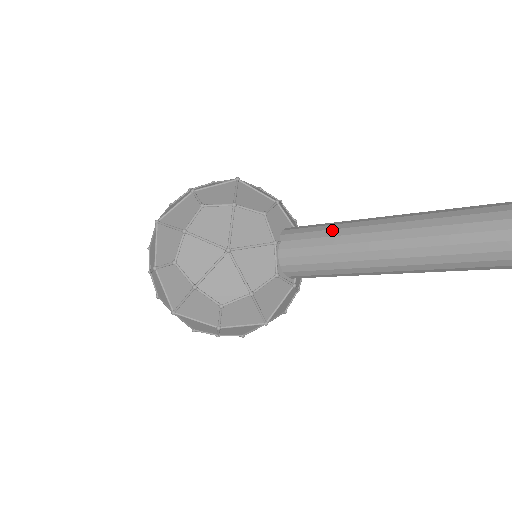
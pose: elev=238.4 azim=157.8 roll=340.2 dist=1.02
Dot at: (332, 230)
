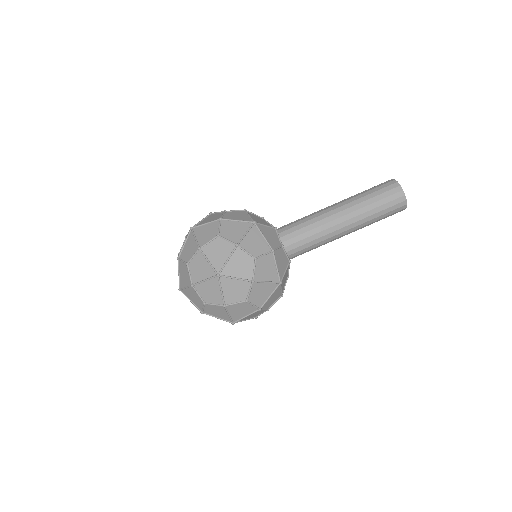
Dot at: (308, 215)
